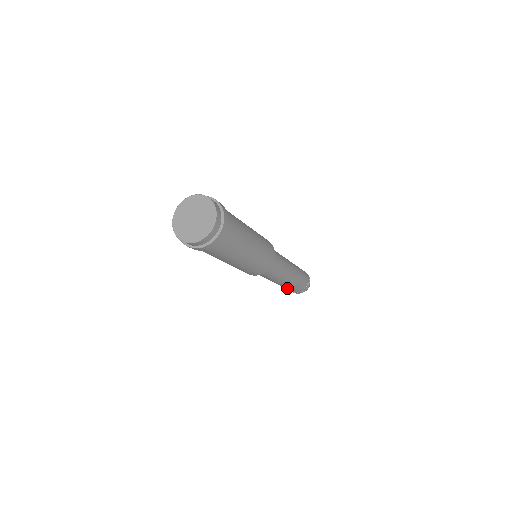
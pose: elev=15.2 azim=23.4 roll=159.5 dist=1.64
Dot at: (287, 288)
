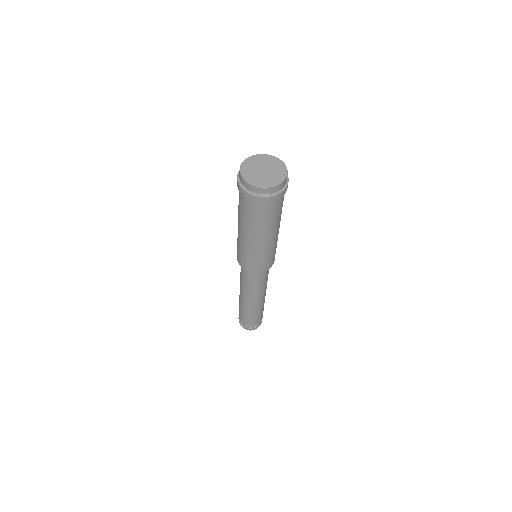
Dot at: (246, 313)
